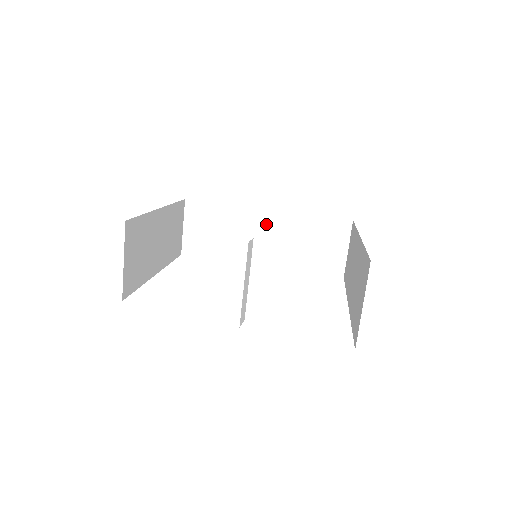
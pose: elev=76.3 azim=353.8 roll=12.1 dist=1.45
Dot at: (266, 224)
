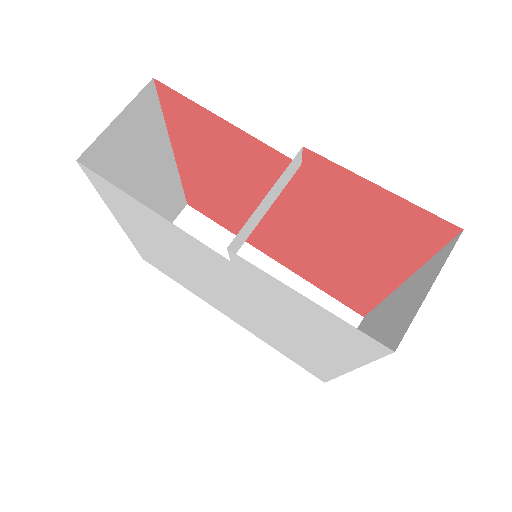
Dot at: occluded
